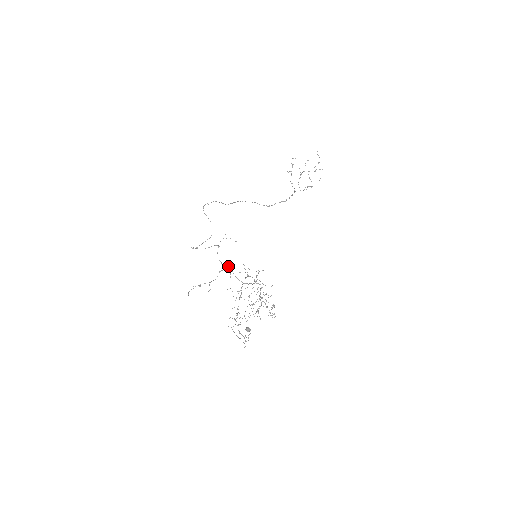
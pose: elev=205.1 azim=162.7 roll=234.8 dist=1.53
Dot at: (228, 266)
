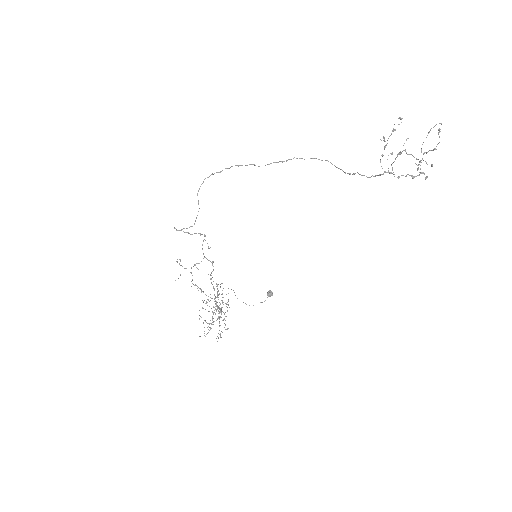
Dot at: (209, 260)
